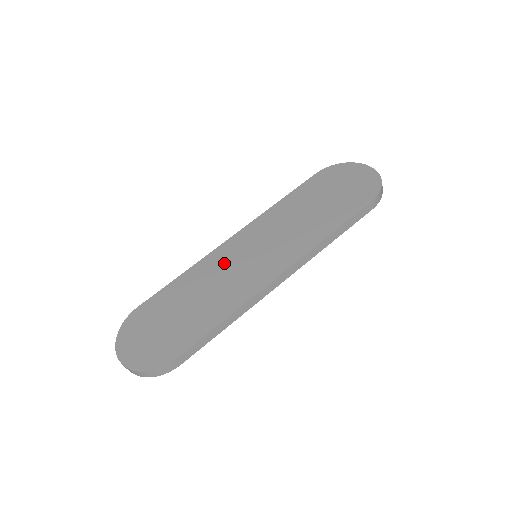
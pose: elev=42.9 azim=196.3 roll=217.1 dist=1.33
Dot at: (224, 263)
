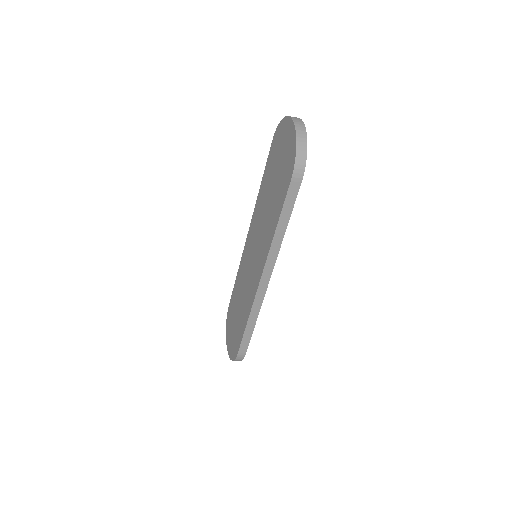
Dot at: (246, 266)
